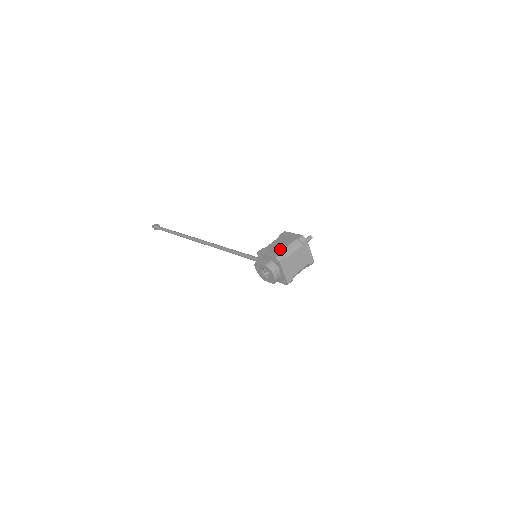
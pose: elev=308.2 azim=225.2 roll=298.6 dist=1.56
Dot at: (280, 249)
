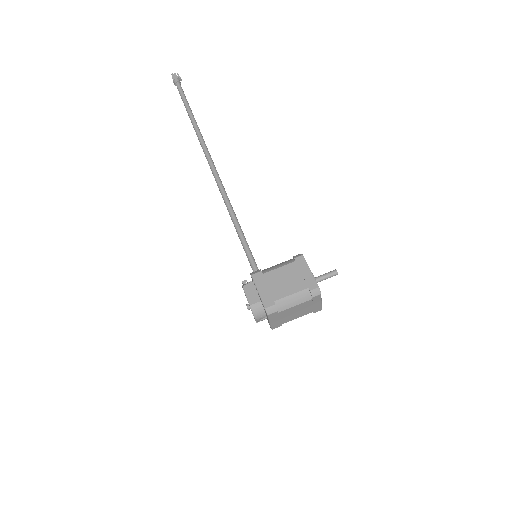
Dot at: (278, 295)
